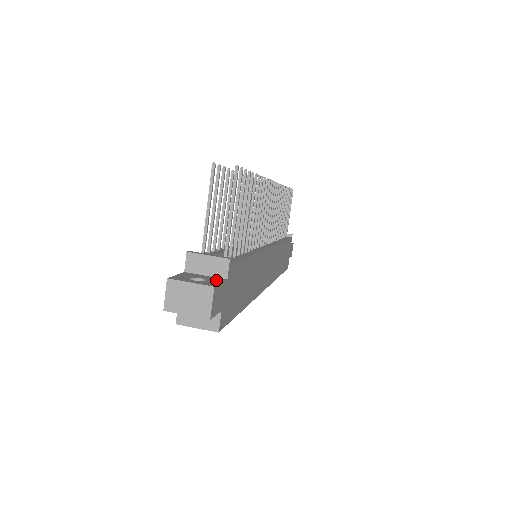
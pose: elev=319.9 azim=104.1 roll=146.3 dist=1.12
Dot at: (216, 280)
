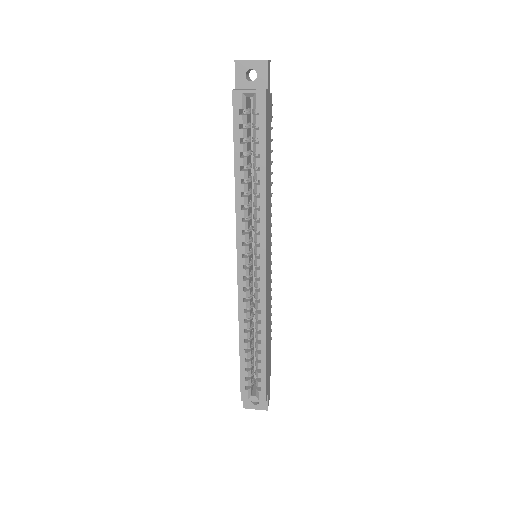
Dot at: occluded
